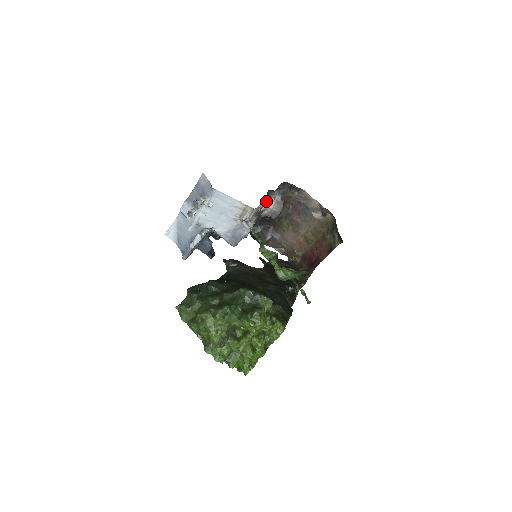
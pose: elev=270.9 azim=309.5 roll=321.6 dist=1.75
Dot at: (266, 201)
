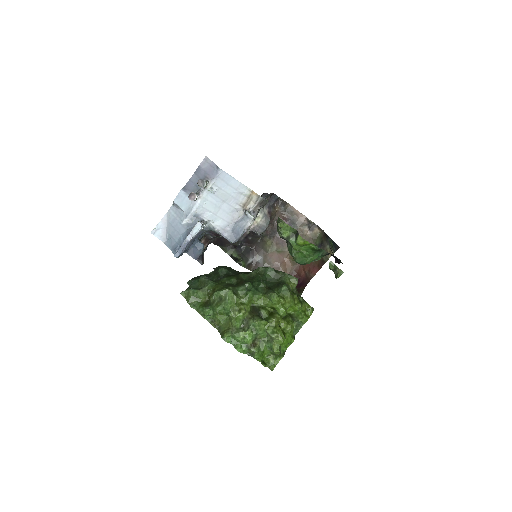
Dot at: occluded
